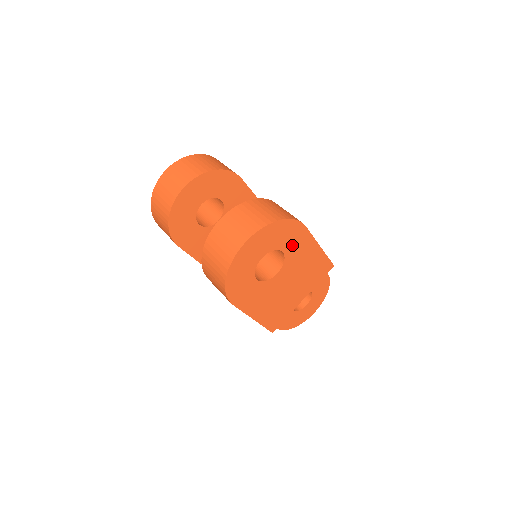
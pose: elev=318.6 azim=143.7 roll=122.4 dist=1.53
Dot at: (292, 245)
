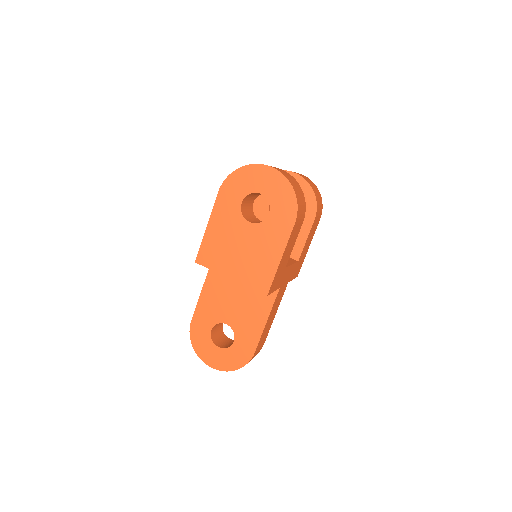
Dot at: (277, 220)
